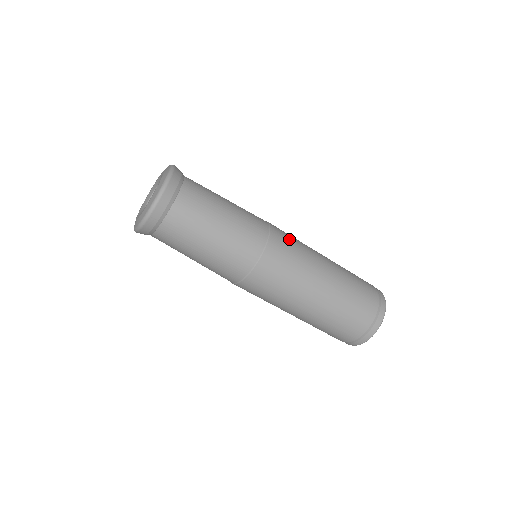
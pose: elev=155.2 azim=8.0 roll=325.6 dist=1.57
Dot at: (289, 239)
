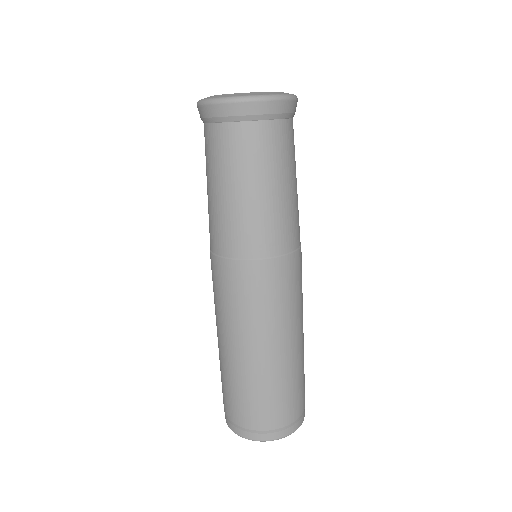
Dot at: occluded
